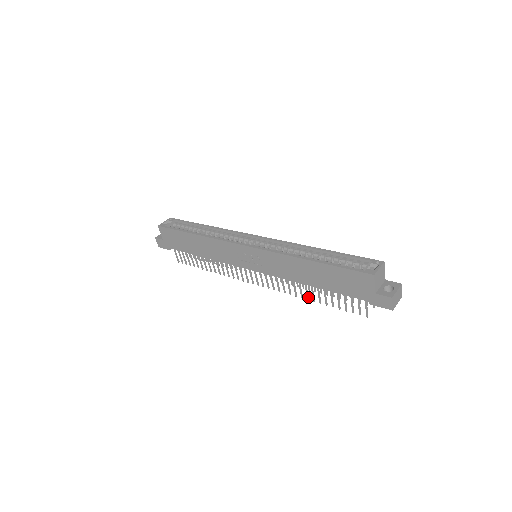
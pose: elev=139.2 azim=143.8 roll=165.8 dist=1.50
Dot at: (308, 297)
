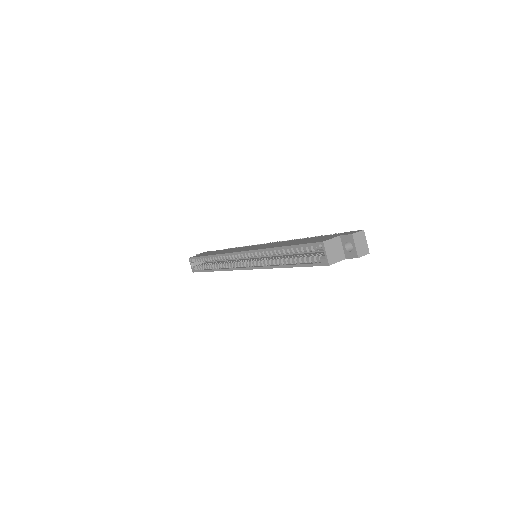
Dot at: occluded
